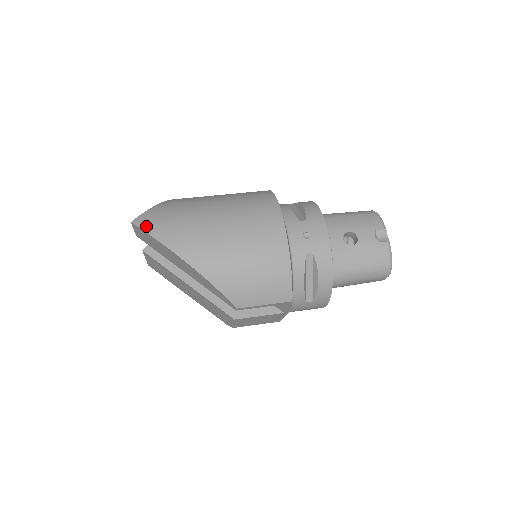
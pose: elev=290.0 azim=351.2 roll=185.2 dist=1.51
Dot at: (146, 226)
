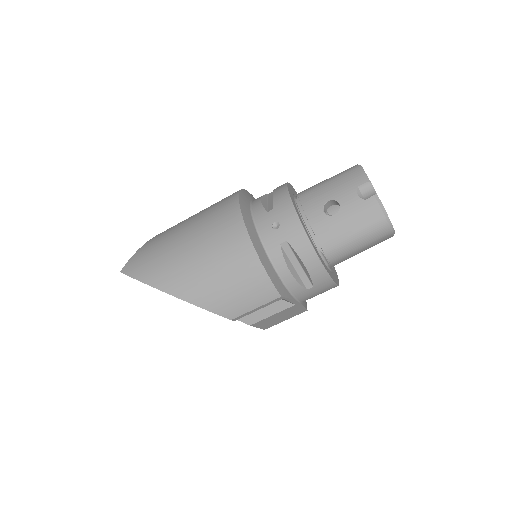
Dot at: (131, 271)
